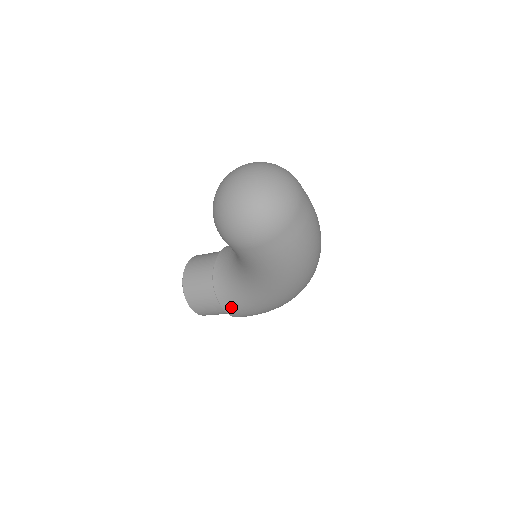
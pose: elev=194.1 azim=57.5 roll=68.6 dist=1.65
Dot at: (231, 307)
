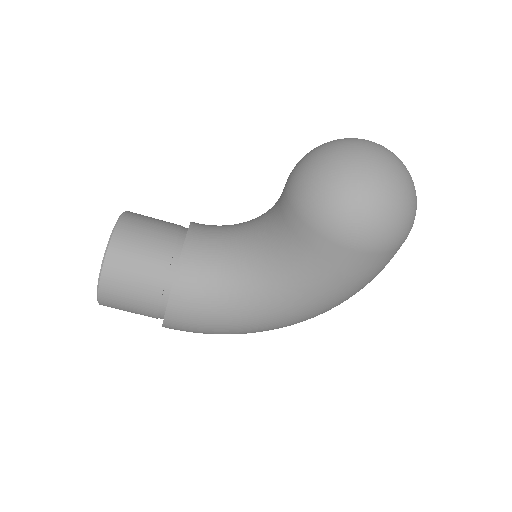
Dot at: (184, 310)
